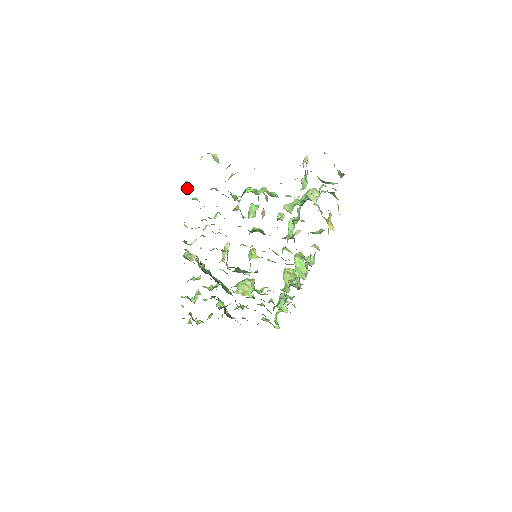
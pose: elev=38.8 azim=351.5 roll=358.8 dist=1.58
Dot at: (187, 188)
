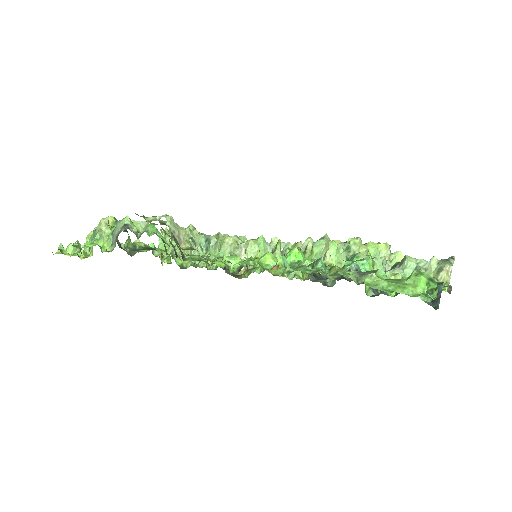
Dot at: occluded
